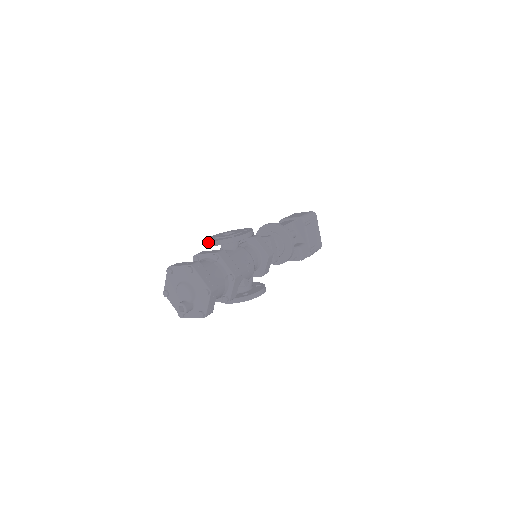
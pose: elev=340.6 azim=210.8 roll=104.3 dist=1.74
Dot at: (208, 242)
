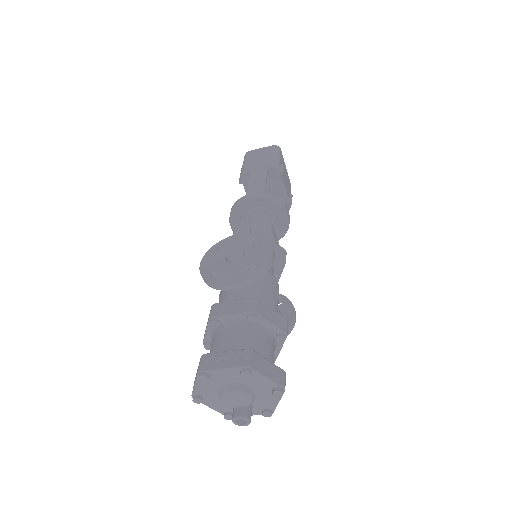
Dot at: (218, 286)
